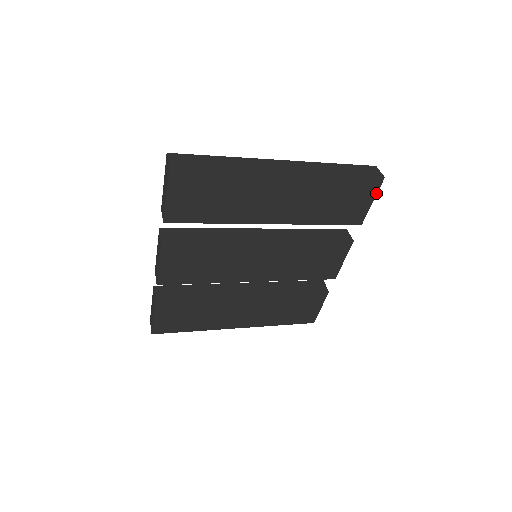
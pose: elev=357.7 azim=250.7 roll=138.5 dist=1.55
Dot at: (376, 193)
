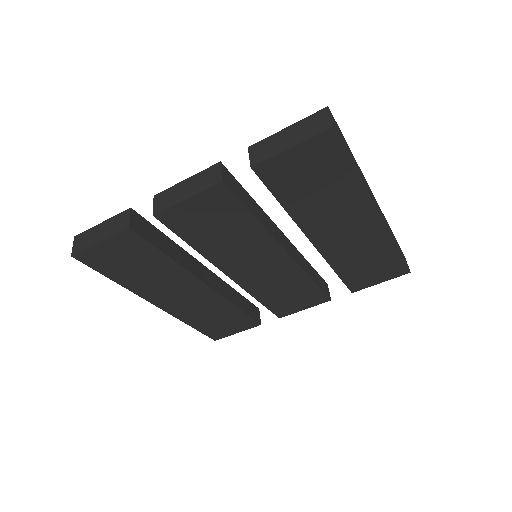
Dot at: (391, 278)
